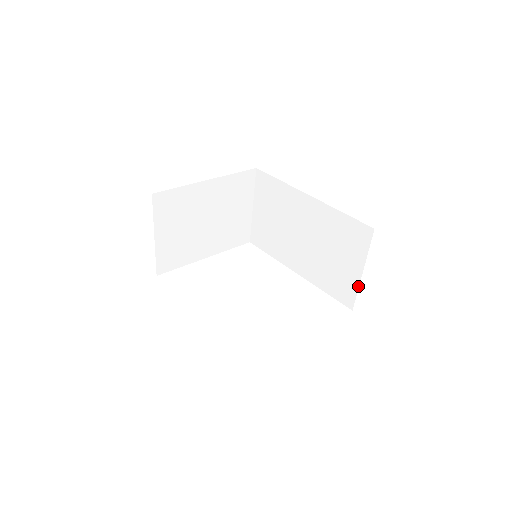
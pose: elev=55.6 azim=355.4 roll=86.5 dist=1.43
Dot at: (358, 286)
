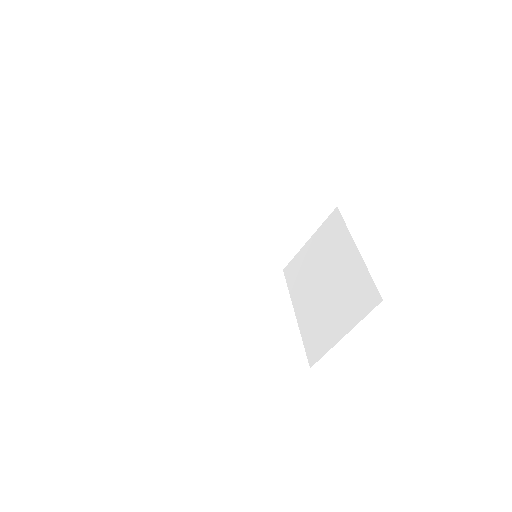
Dot at: (298, 251)
